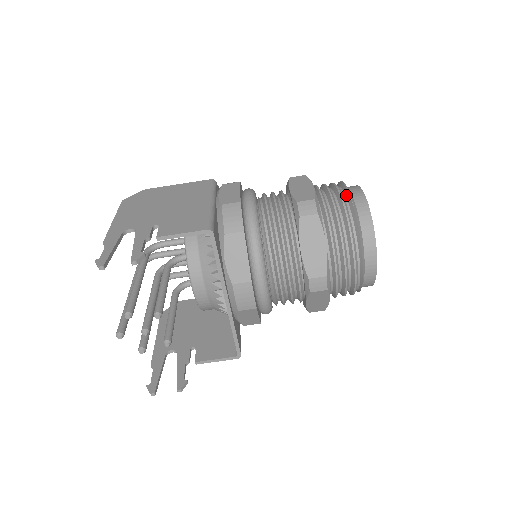
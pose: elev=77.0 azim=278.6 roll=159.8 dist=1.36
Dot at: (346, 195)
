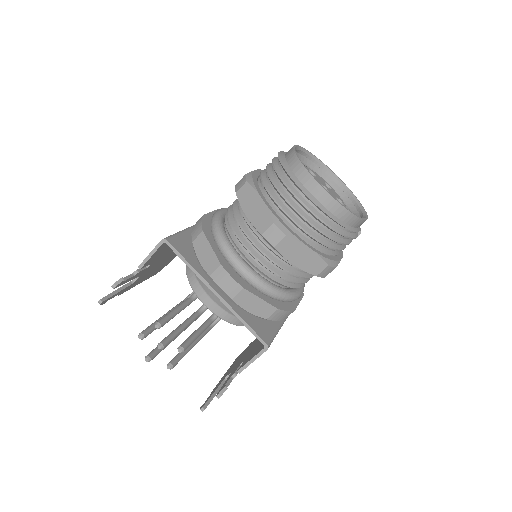
Dot at: occluded
